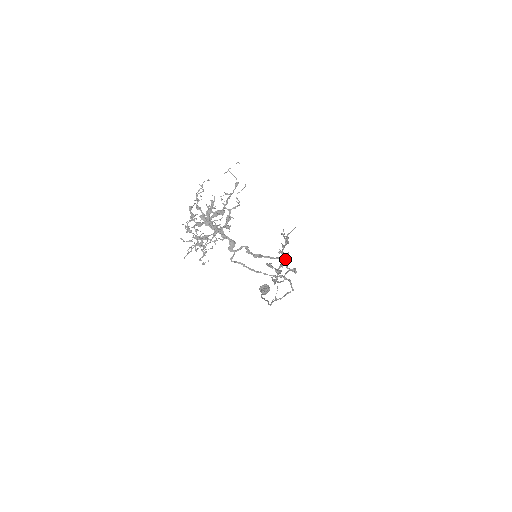
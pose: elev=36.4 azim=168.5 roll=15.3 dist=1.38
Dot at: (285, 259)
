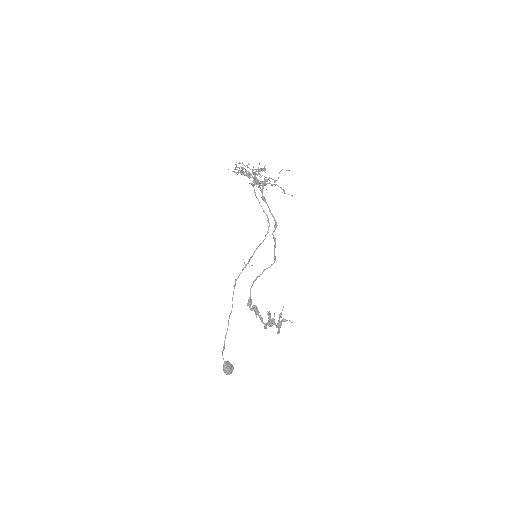
Dot at: occluded
